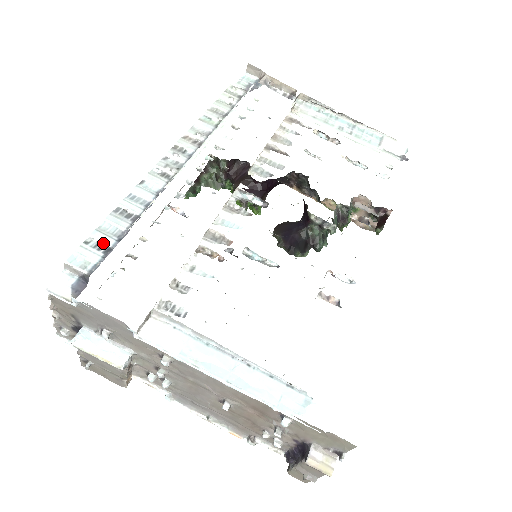
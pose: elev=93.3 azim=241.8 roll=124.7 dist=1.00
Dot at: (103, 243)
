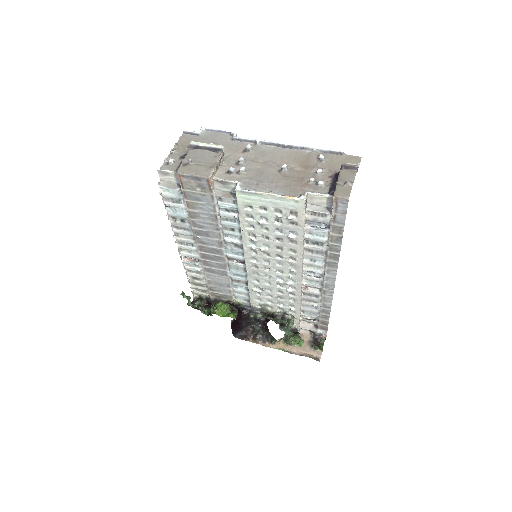
Dot at: occluded
